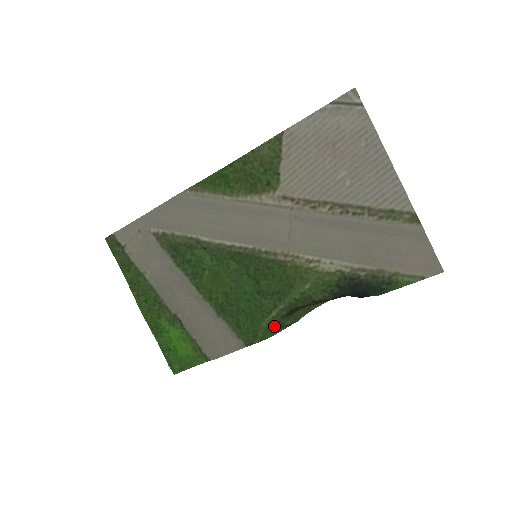
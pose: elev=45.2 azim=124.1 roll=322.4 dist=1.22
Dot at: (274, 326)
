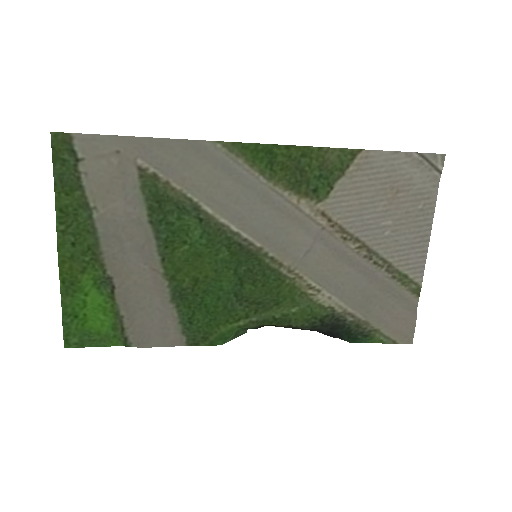
Dot at: (232, 334)
